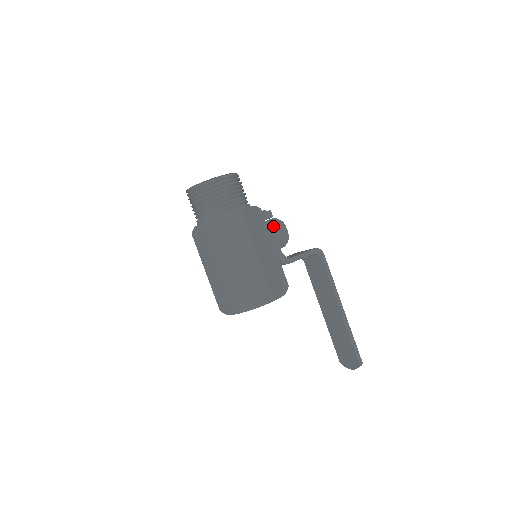
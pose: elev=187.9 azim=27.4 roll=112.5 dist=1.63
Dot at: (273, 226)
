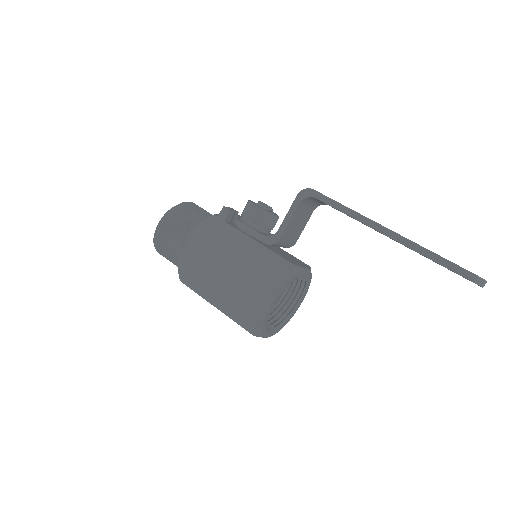
Dot at: (242, 216)
